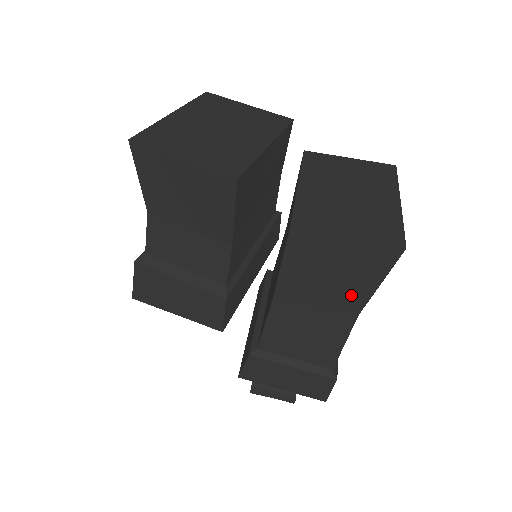
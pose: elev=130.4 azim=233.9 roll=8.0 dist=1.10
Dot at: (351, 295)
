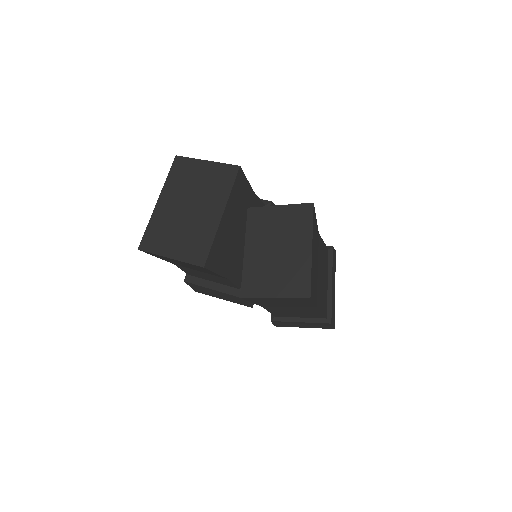
Dot at: (303, 305)
